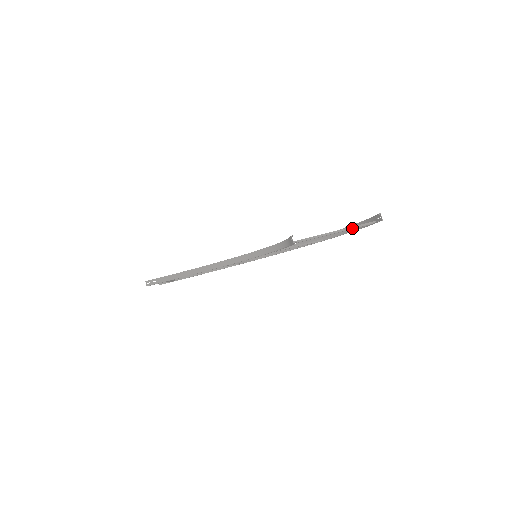
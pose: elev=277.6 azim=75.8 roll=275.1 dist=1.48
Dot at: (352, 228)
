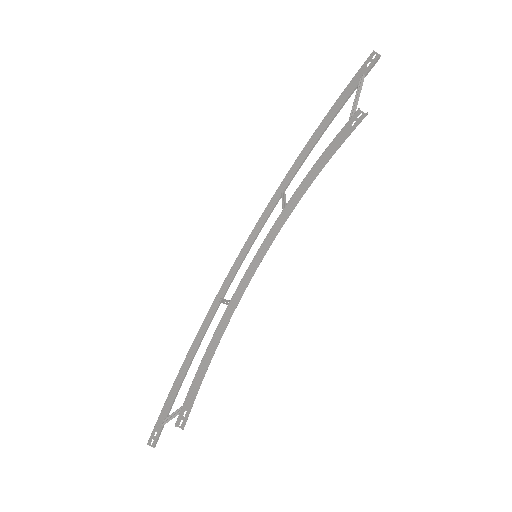
Dot at: occluded
